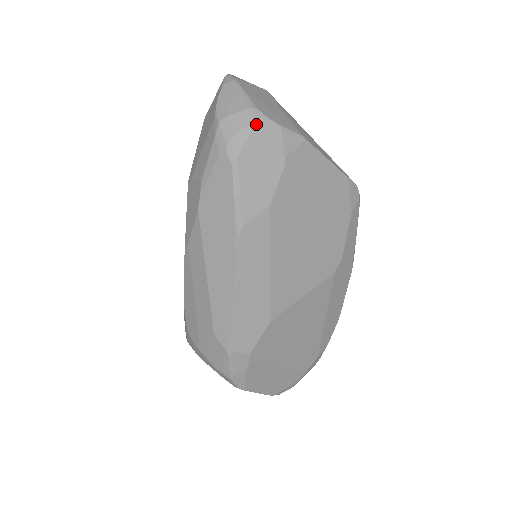
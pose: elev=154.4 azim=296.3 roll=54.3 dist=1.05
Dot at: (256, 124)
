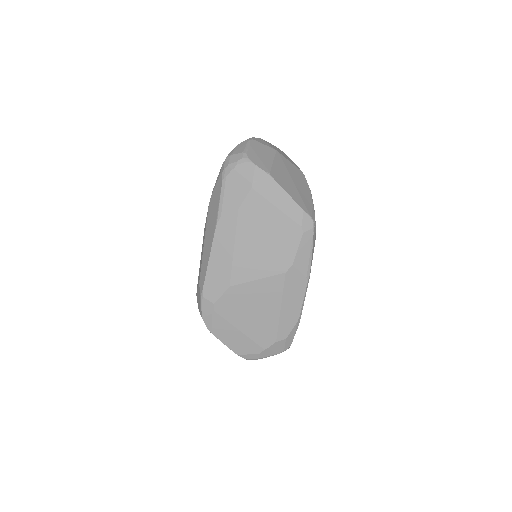
Dot at: (241, 161)
